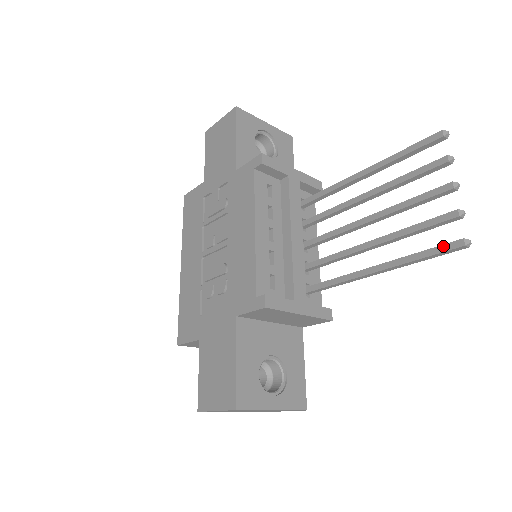
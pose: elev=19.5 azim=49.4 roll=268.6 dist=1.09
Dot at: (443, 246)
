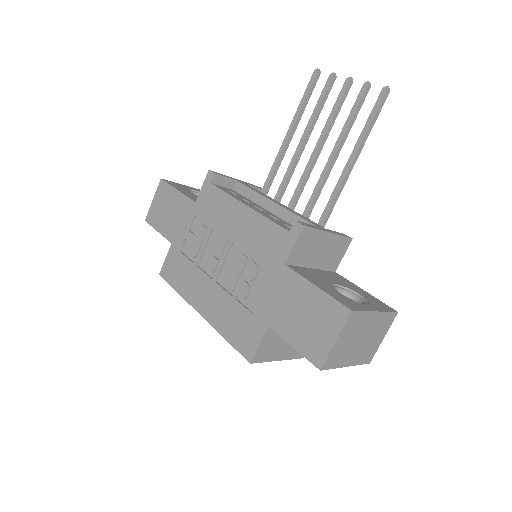
Dot at: (376, 104)
